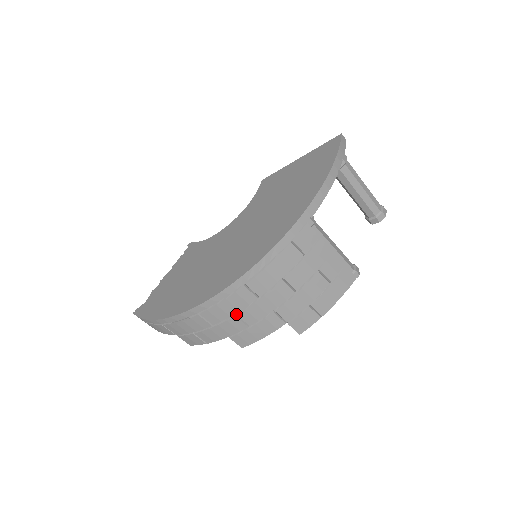
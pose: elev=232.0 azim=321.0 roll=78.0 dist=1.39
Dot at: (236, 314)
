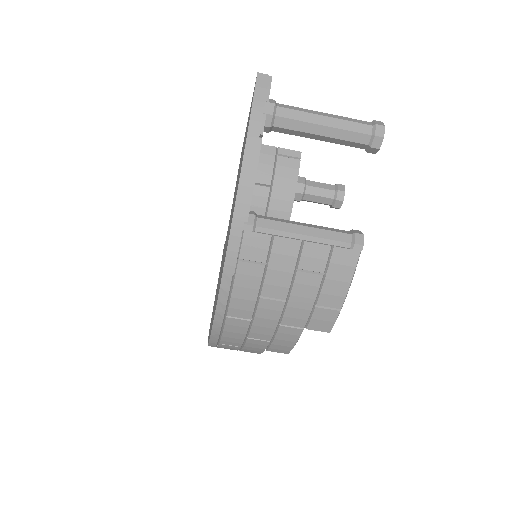
Dot at: (247, 337)
